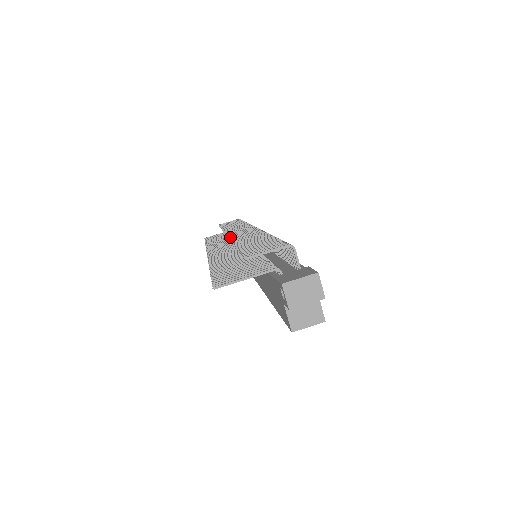
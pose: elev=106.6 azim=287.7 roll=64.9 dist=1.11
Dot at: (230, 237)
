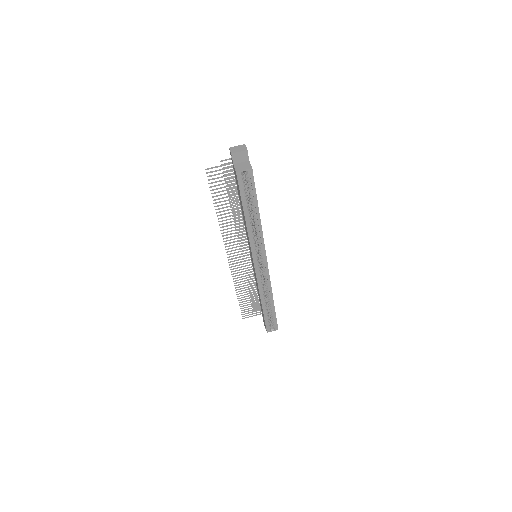
Dot at: (237, 233)
